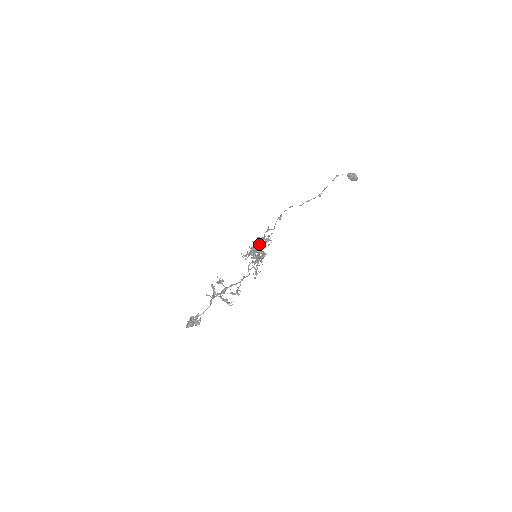
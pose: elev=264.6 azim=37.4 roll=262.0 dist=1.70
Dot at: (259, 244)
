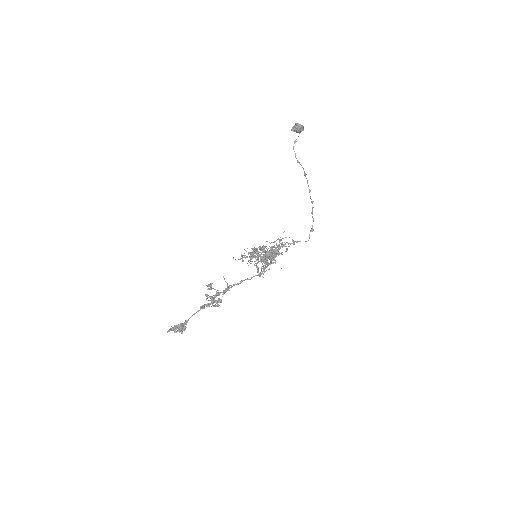
Dot at: (261, 247)
